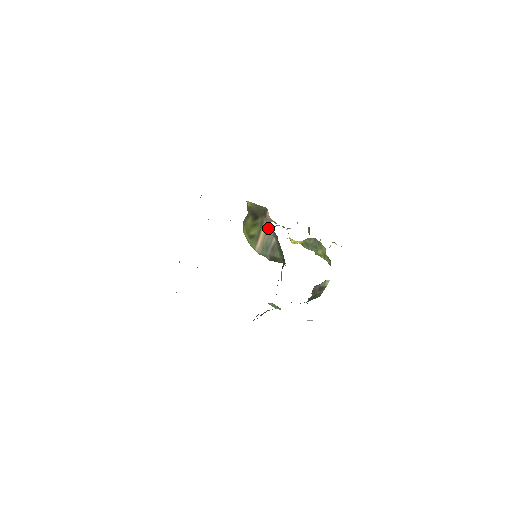
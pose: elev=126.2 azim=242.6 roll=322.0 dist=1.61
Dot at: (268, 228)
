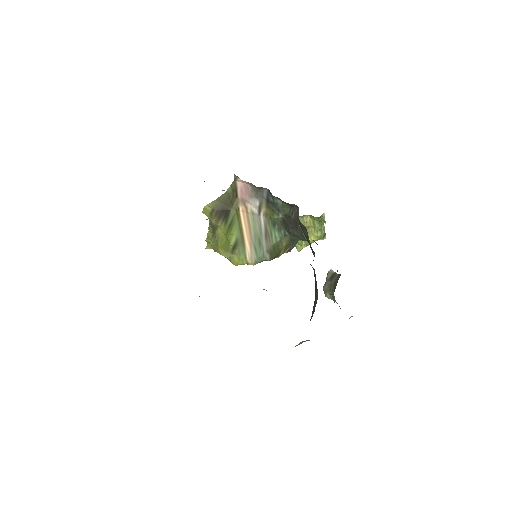
Dot at: (248, 210)
